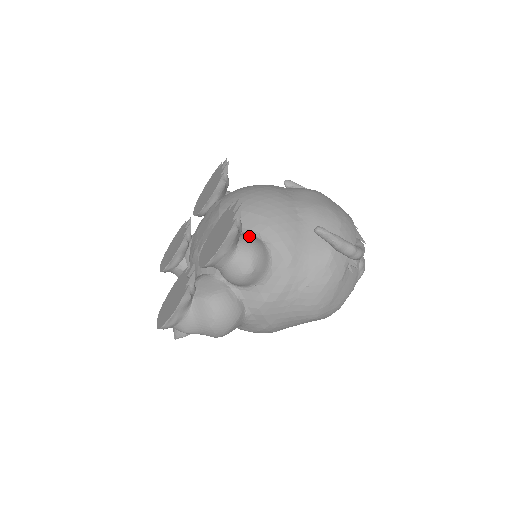
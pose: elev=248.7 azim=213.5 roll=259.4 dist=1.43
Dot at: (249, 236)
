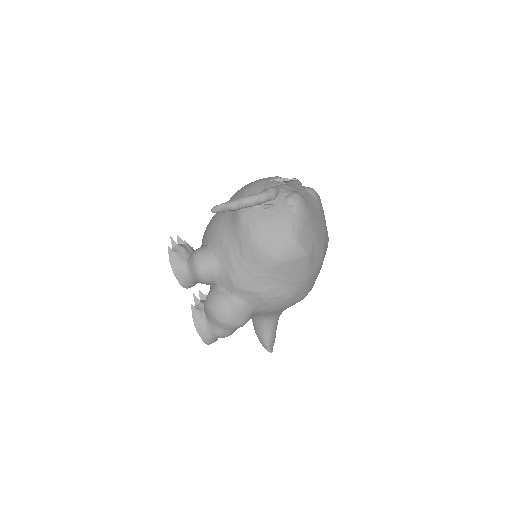
Dot at: occluded
